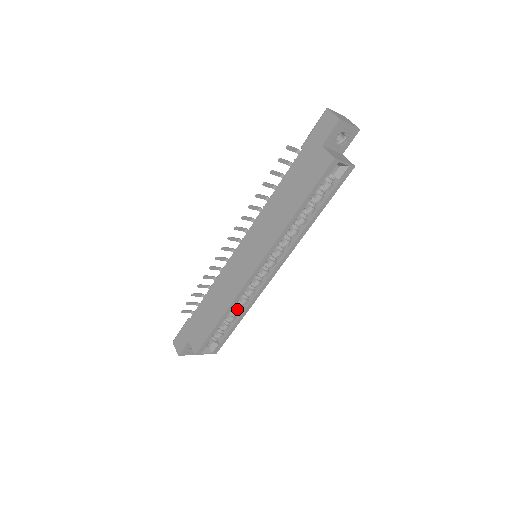
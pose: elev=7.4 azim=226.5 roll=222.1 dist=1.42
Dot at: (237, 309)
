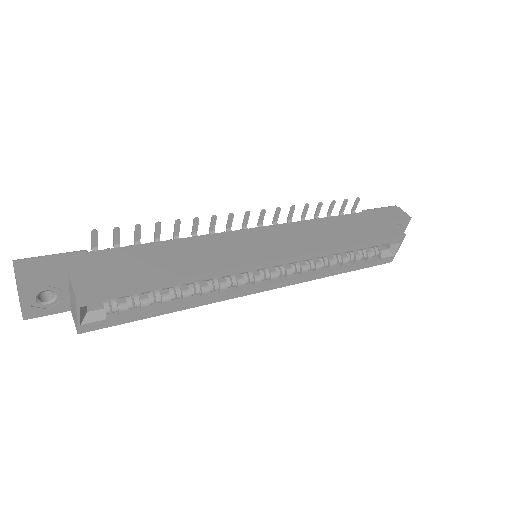
Dot at: (188, 291)
